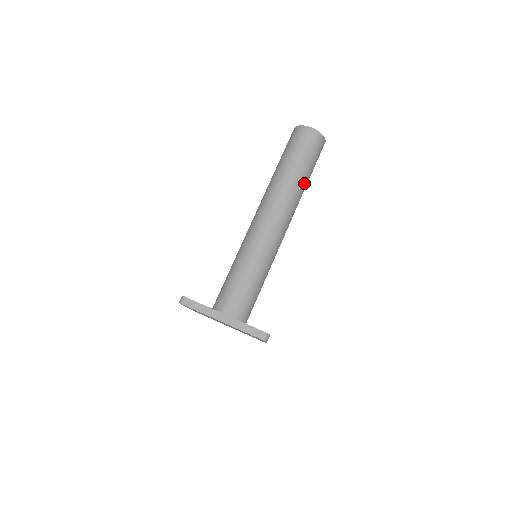
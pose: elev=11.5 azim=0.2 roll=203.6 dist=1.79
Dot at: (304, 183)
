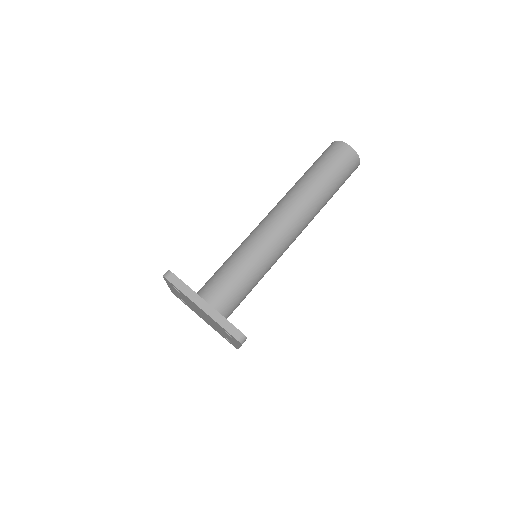
Dot at: (327, 198)
